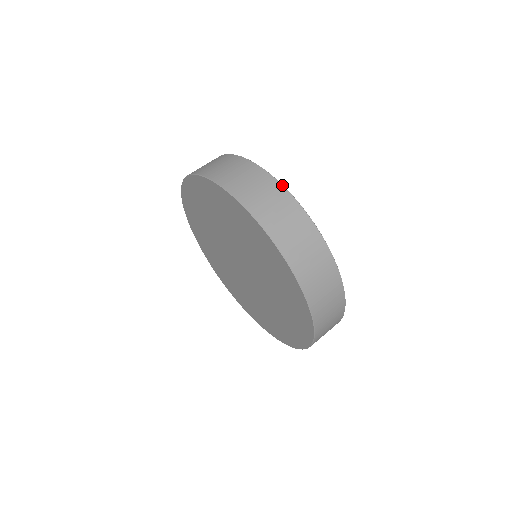
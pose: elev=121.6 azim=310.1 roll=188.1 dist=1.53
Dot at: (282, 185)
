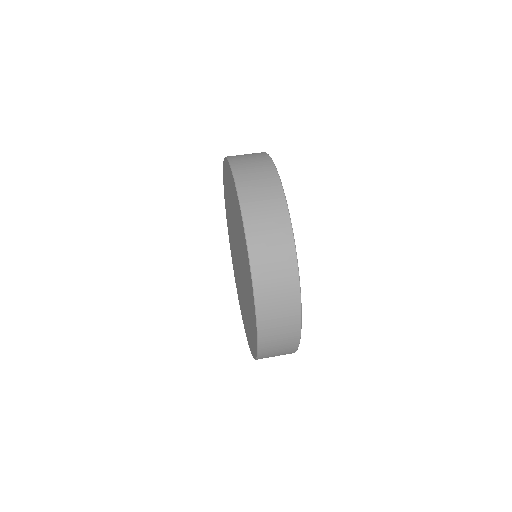
Dot at: (286, 200)
